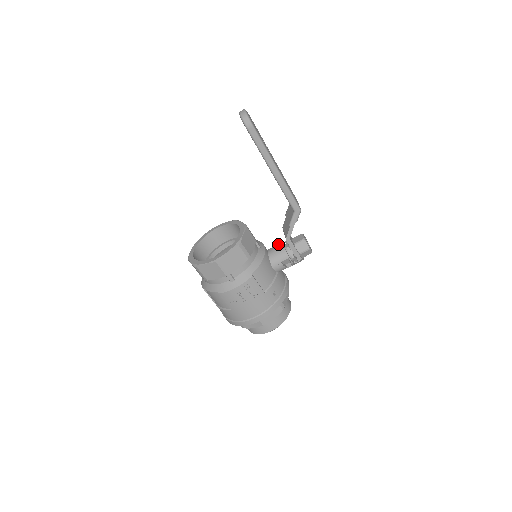
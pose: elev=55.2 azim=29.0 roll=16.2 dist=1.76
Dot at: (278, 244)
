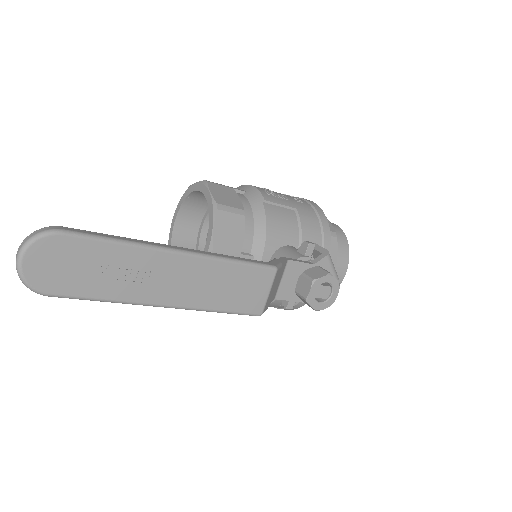
Dot at: occluded
